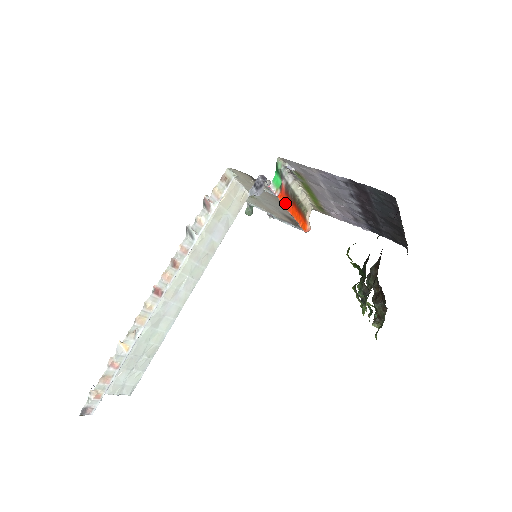
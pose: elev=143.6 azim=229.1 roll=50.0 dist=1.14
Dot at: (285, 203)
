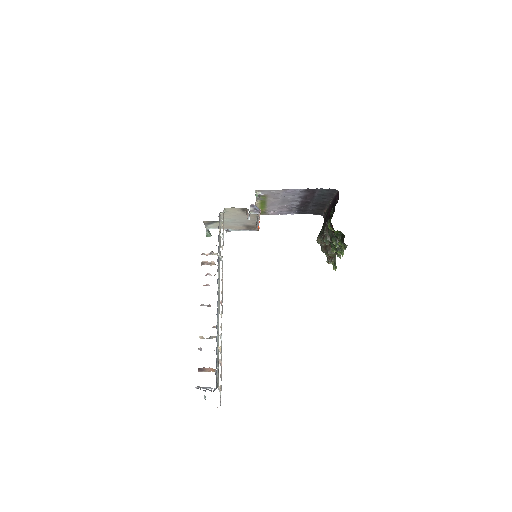
Dot at: (259, 217)
